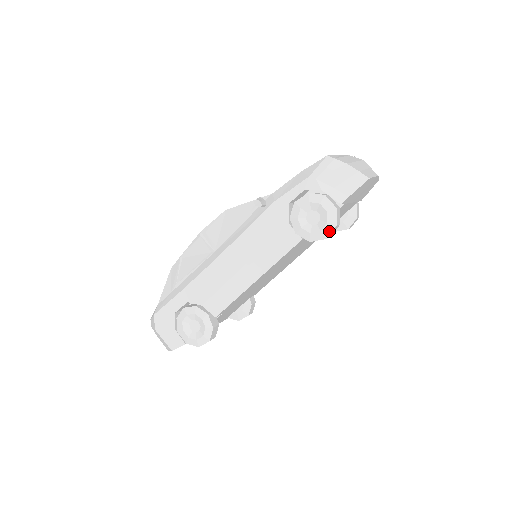
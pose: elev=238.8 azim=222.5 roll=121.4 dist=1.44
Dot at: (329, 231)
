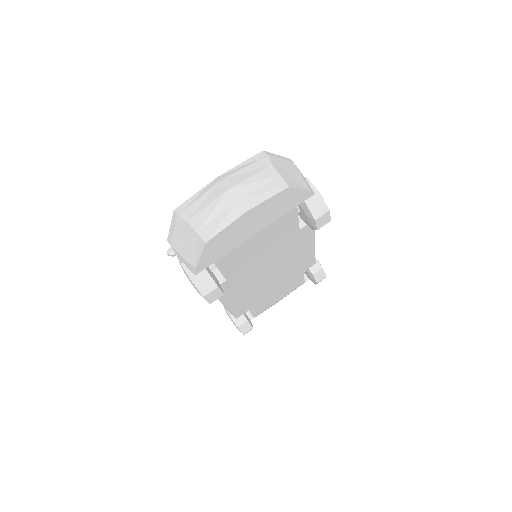
Dot at: (205, 299)
